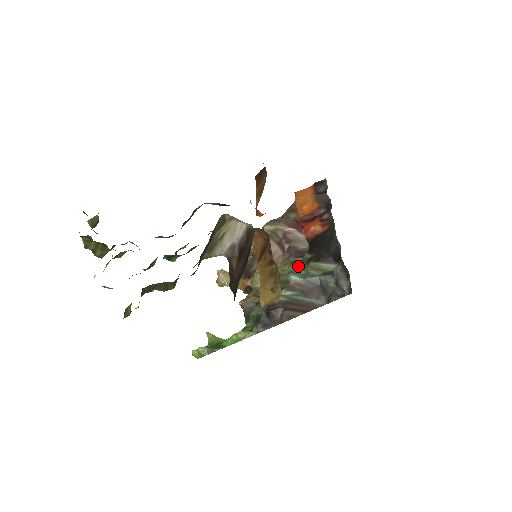
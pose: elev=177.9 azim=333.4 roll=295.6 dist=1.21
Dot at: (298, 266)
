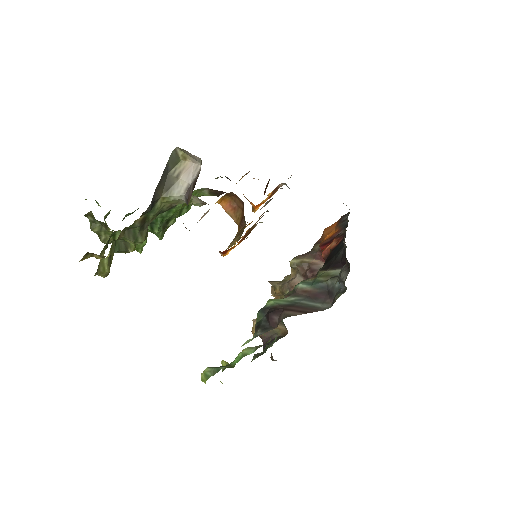
Dot at: (309, 278)
